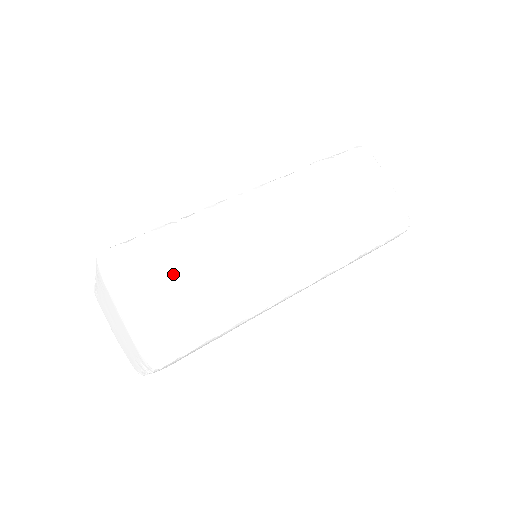
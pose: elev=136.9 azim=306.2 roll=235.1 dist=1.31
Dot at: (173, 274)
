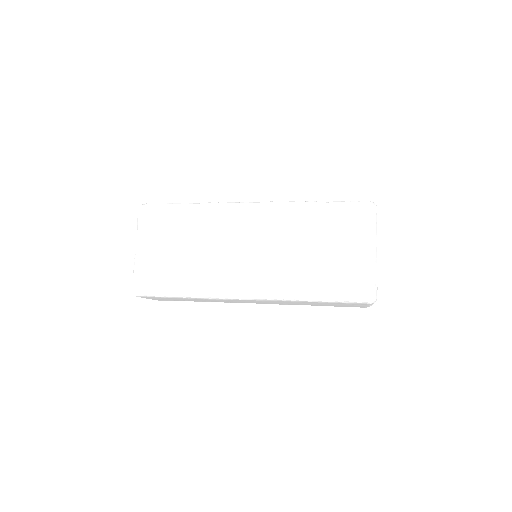
Dot at: occluded
